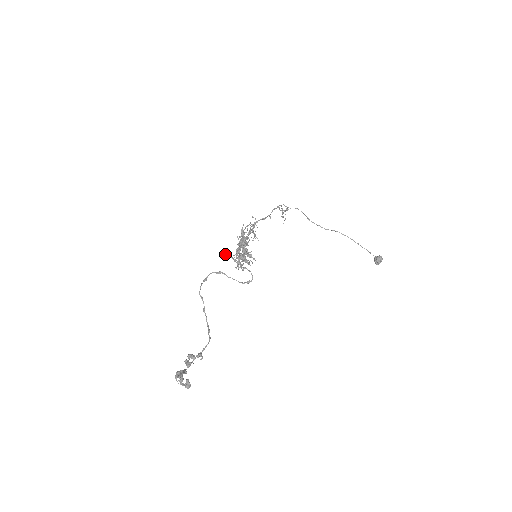
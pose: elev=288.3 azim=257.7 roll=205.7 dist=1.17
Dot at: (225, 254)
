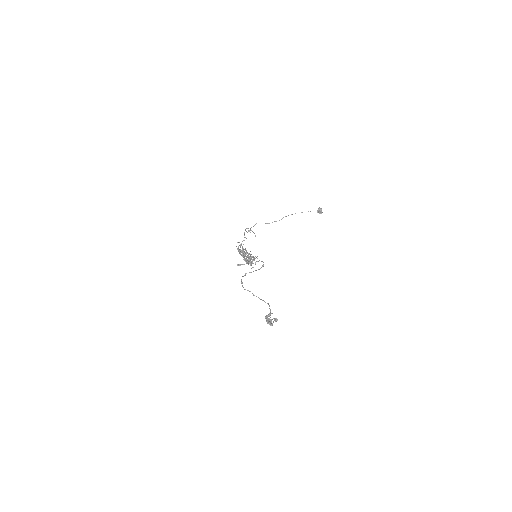
Dot at: (240, 265)
